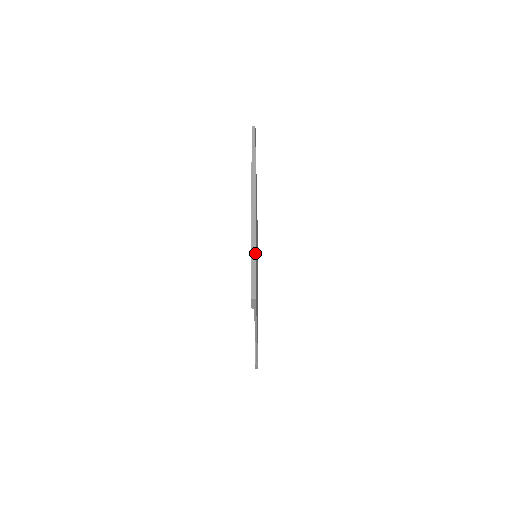
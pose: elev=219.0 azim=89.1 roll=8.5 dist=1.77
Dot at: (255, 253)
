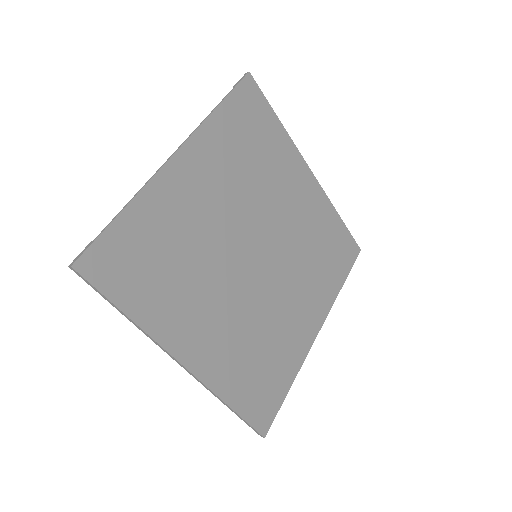
Dot at: (232, 410)
